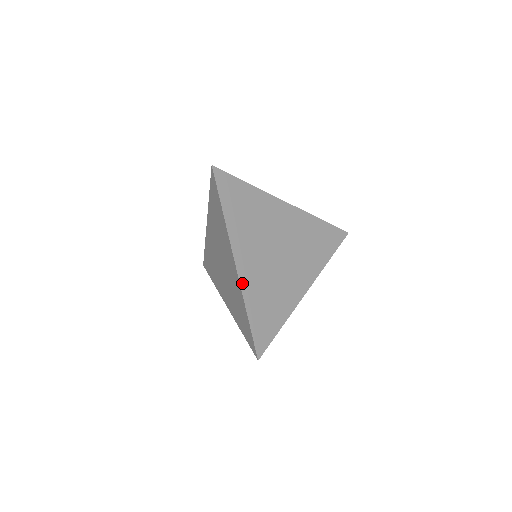
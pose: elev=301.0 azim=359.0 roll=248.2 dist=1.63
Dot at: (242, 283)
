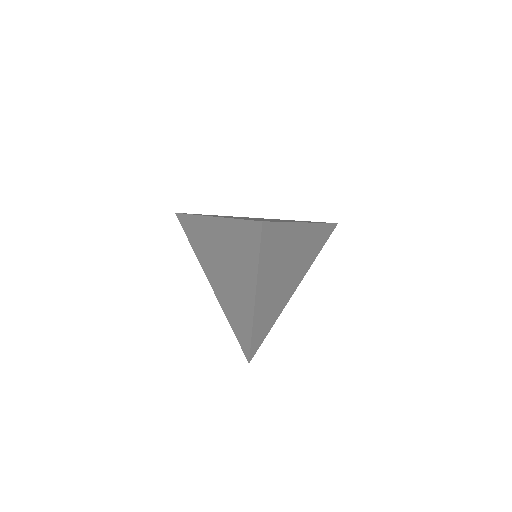
Dot at: (255, 315)
